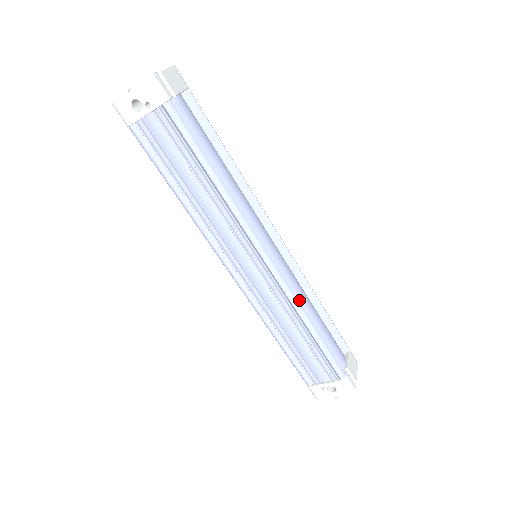
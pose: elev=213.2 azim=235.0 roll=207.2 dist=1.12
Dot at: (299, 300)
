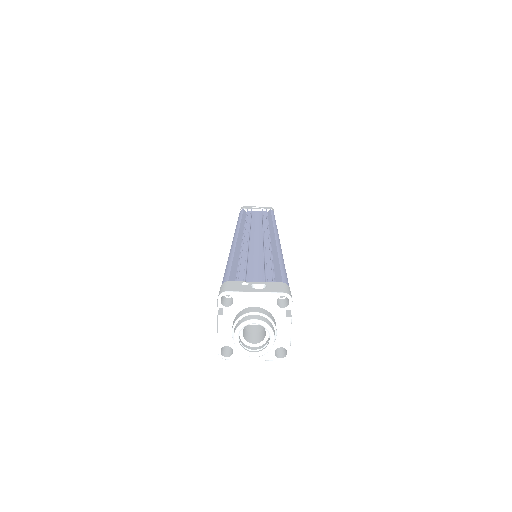
Dot at: occluded
